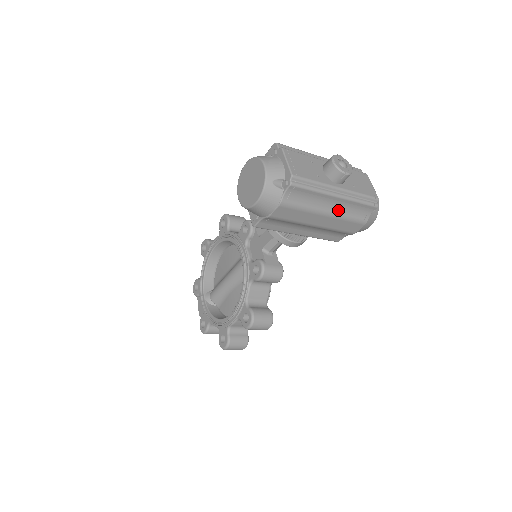
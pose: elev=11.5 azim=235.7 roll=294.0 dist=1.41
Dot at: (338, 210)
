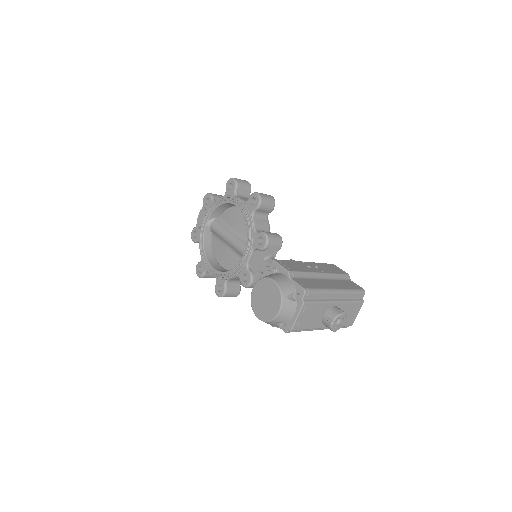
Dot at: occluded
